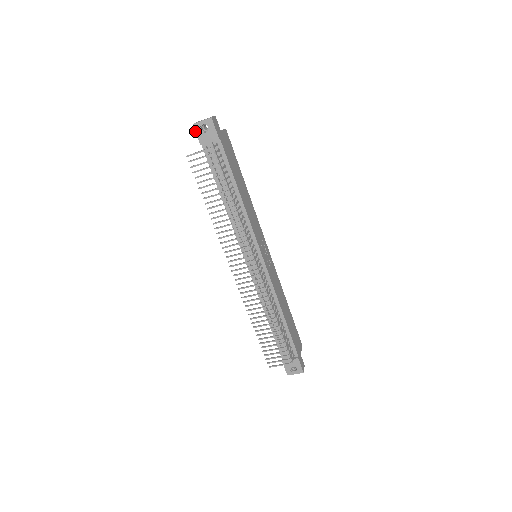
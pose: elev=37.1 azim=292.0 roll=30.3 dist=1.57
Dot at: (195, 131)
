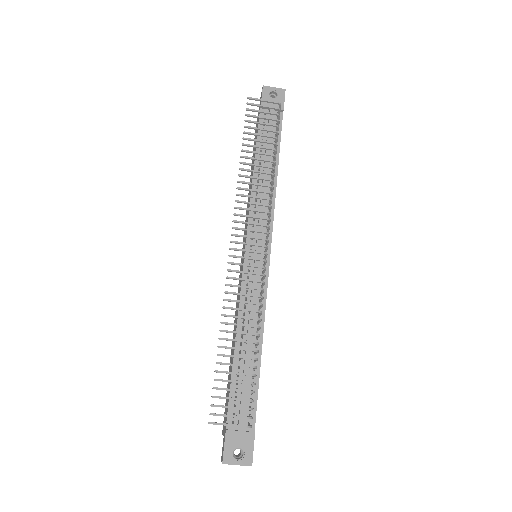
Dot at: (262, 92)
